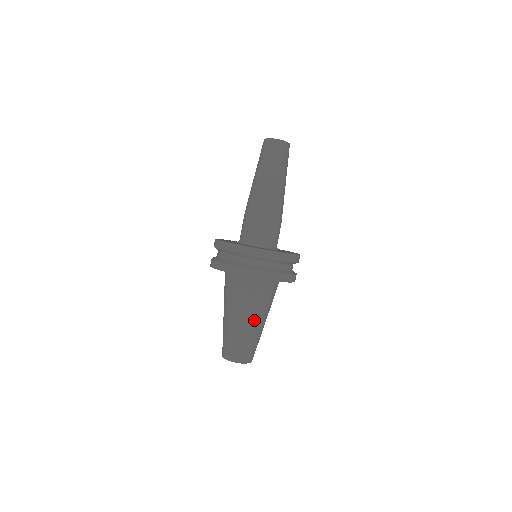
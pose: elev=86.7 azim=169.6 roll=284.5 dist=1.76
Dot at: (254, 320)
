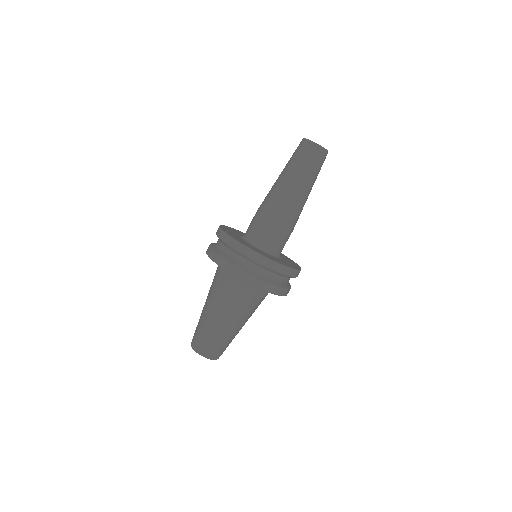
Dot at: (216, 312)
